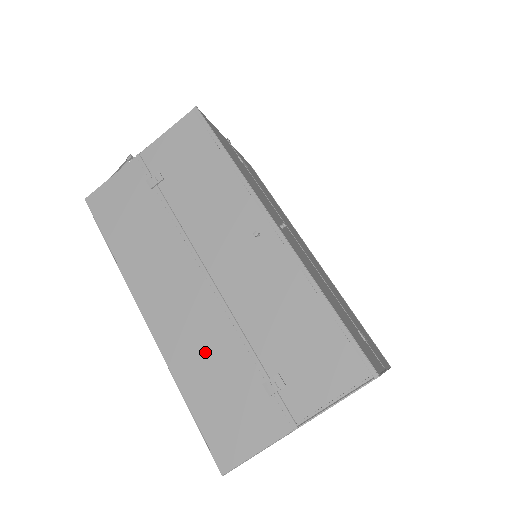
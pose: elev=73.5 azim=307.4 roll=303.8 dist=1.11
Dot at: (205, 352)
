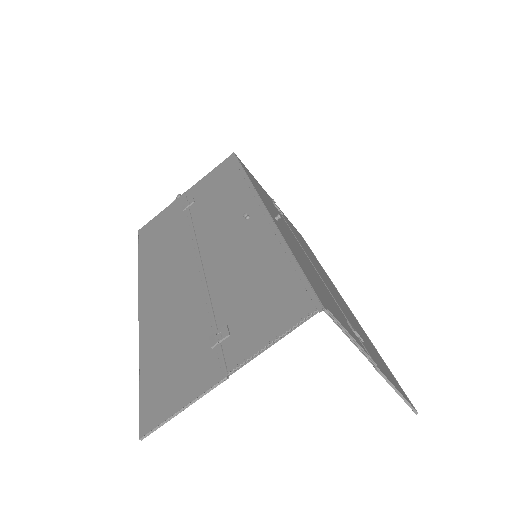
Dot at: (173, 319)
